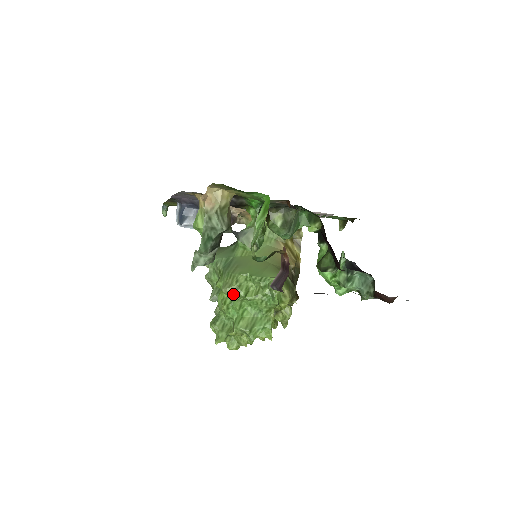
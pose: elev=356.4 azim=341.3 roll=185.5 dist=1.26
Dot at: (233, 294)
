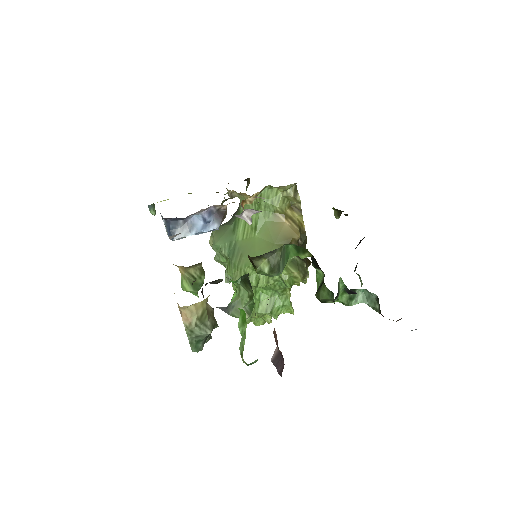
Dot at: occluded
